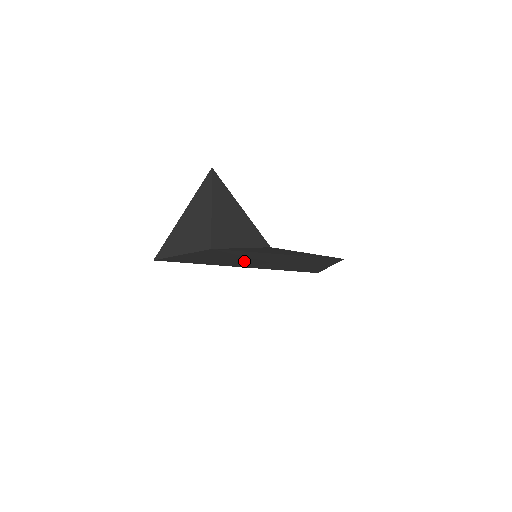
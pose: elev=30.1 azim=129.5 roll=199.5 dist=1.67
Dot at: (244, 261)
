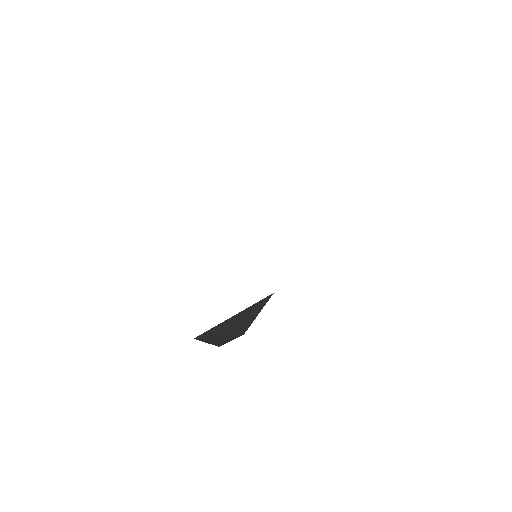
Dot at: occluded
